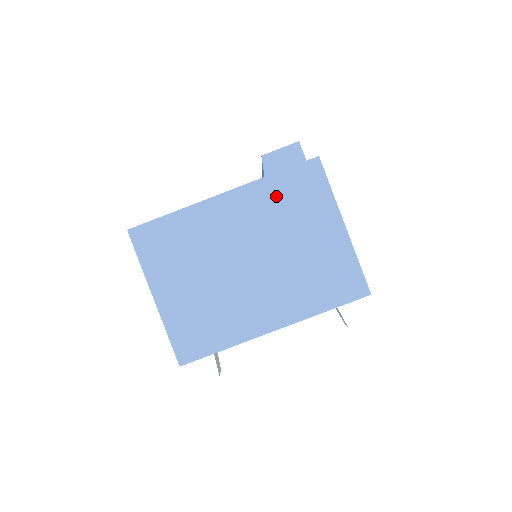
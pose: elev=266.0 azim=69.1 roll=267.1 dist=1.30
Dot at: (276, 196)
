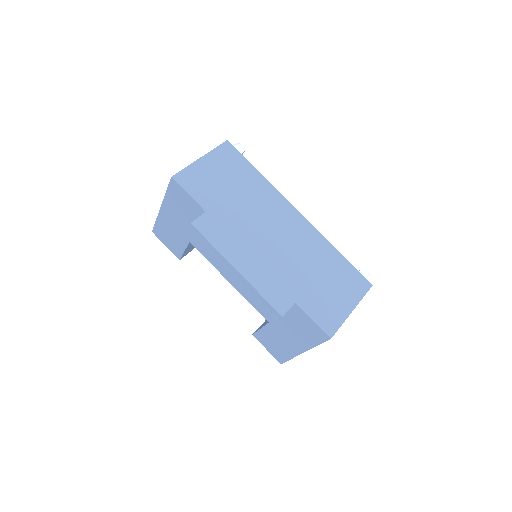
Dot at: occluded
